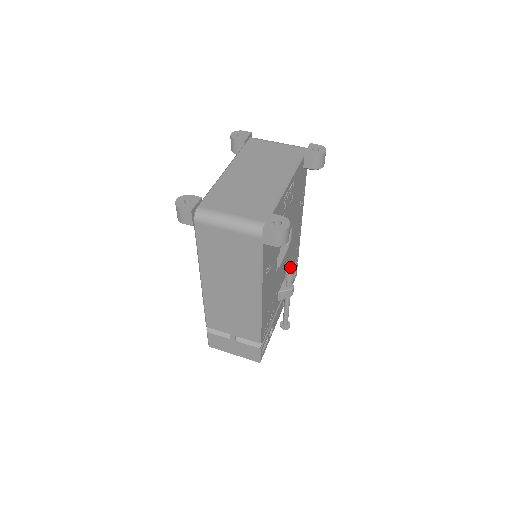
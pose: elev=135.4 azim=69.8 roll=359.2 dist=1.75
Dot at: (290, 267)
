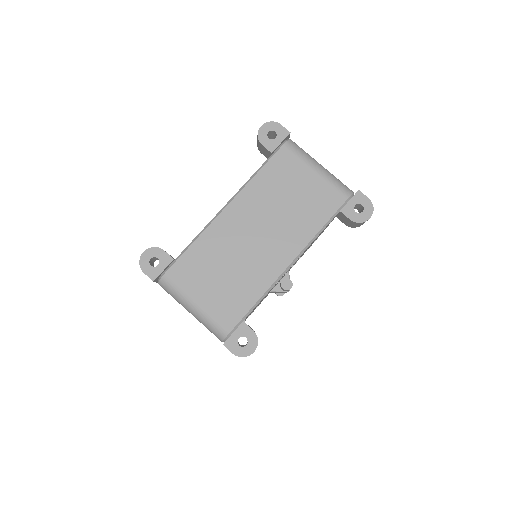
Dot at: (289, 280)
